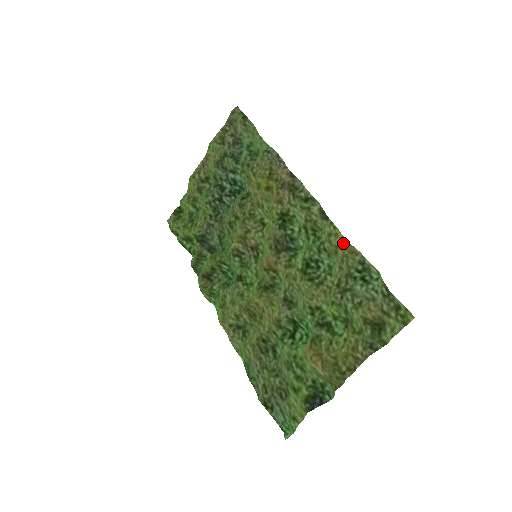
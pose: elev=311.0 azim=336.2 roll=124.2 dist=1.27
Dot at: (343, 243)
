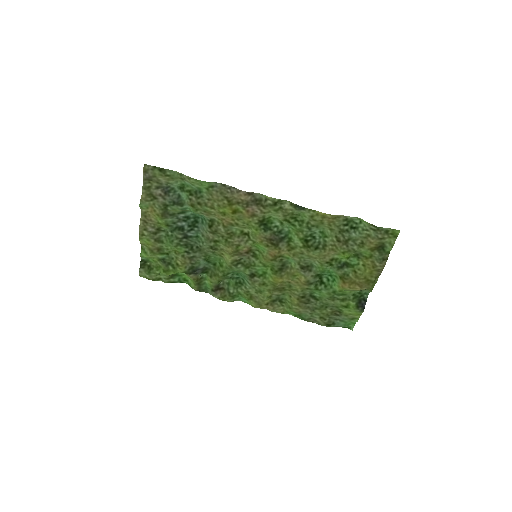
Dot at: (326, 216)
